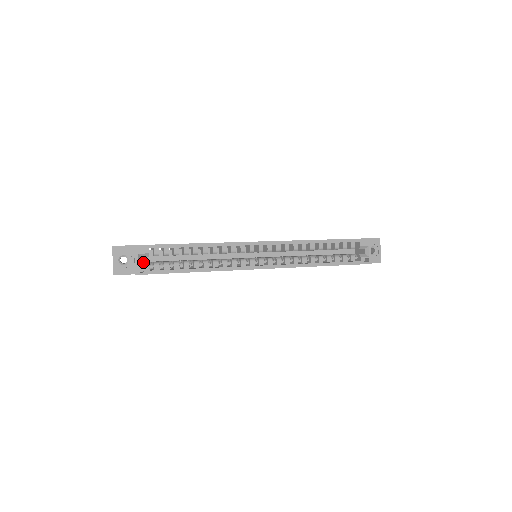
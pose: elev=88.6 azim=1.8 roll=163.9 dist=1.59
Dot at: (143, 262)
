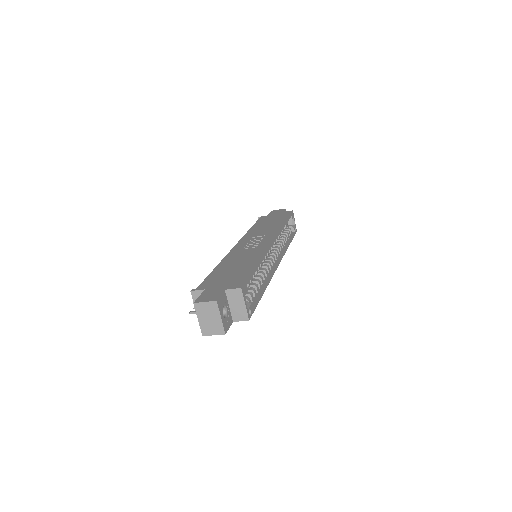
Dot at: occluded
